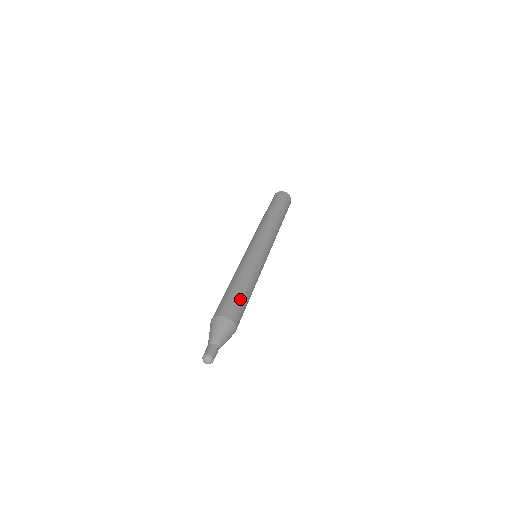
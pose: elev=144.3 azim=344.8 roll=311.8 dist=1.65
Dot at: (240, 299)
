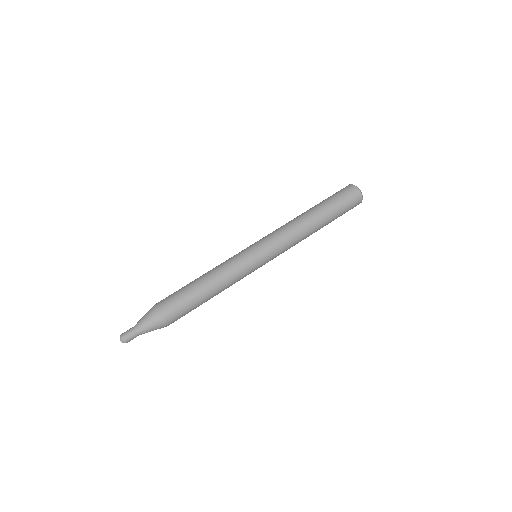
Dot at: (186, 297)
